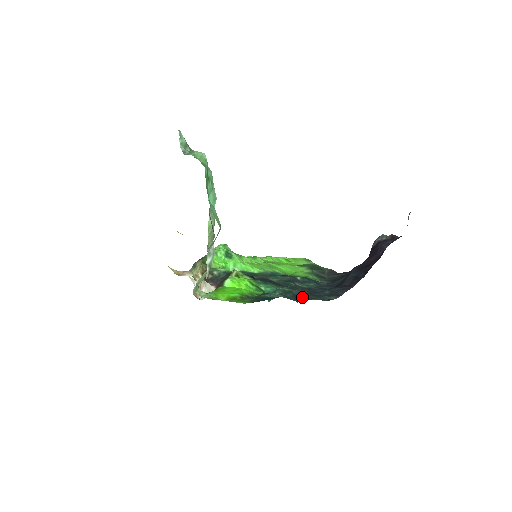
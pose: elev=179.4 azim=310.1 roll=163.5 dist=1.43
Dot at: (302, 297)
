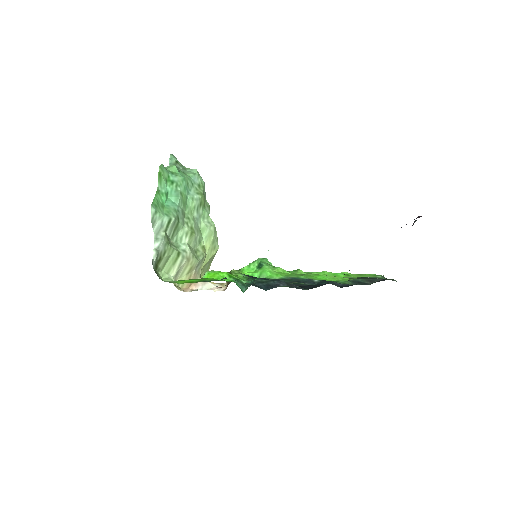
Dot at: (276, 287)
